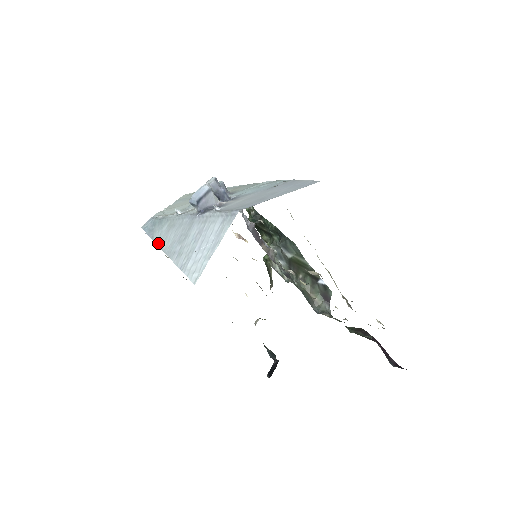
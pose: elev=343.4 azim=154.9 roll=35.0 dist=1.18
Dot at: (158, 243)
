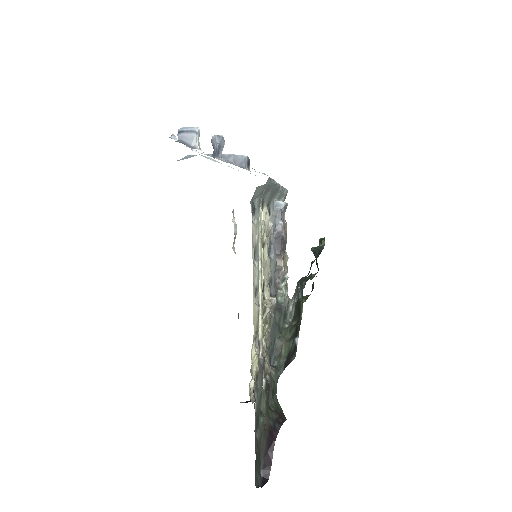
Dot at: occluded
